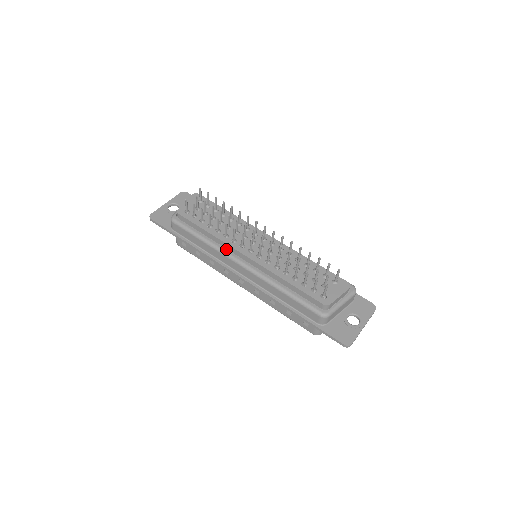
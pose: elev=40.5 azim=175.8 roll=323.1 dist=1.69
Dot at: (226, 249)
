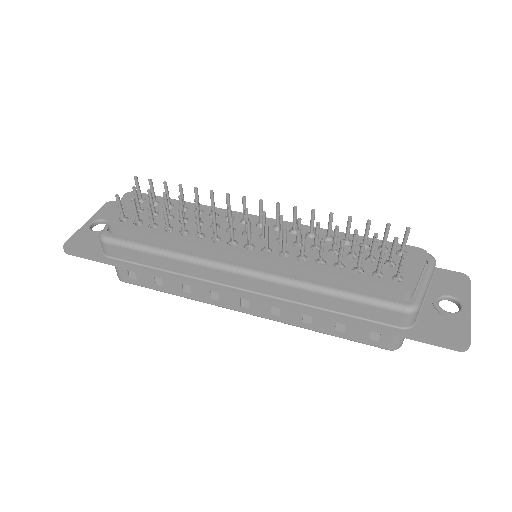
Dot at: (207, 256)
